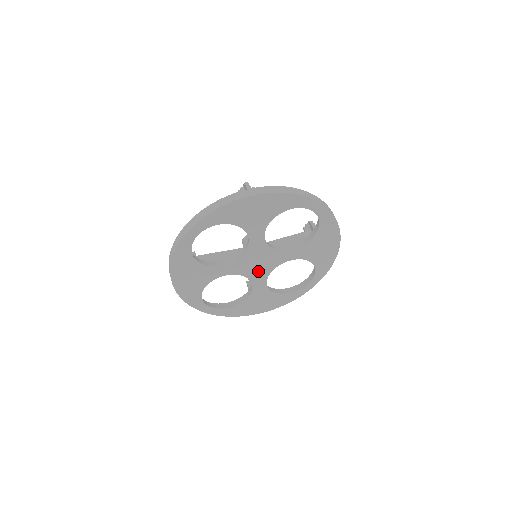
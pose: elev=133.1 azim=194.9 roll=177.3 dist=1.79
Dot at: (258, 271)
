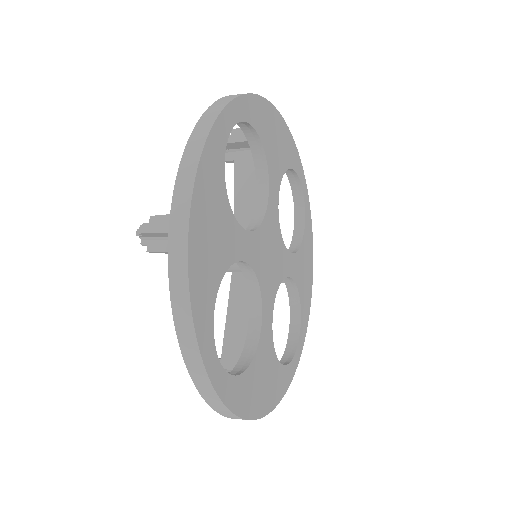
Dot at: (268, 280)
